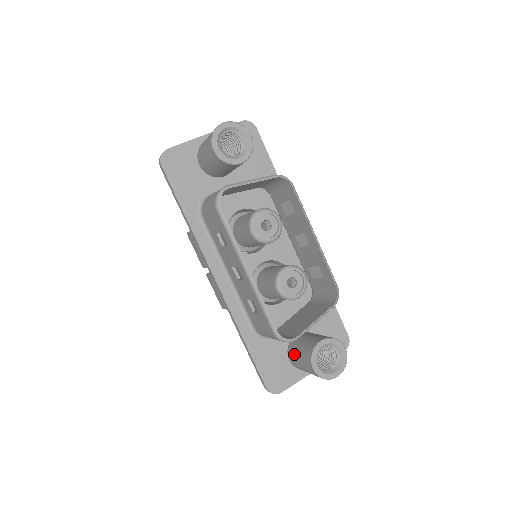
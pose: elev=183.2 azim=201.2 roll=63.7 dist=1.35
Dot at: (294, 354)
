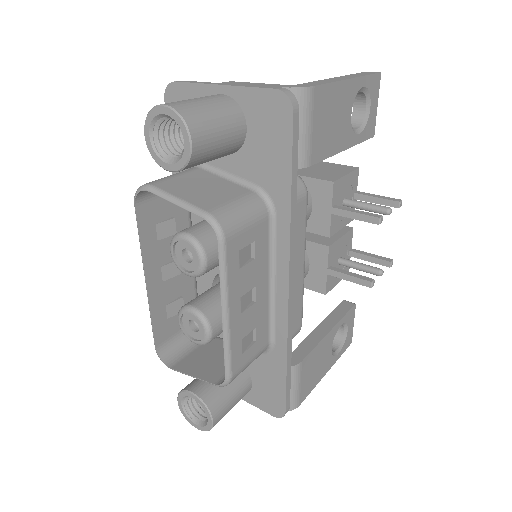
Dot at: occluded
